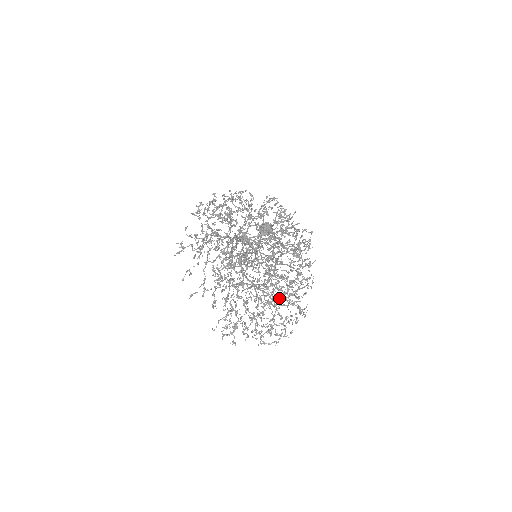
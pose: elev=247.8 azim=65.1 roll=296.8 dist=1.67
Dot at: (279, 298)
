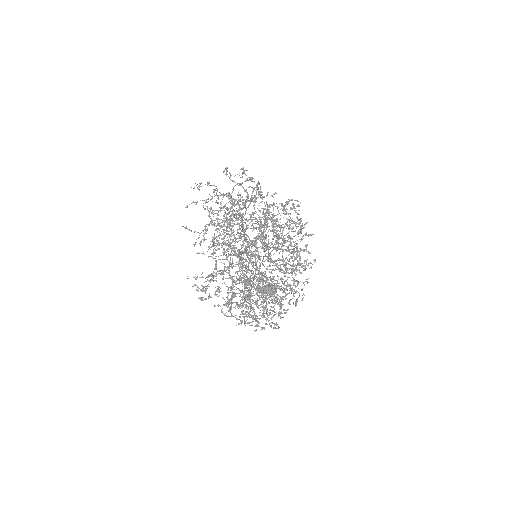
Dot at: occluded
